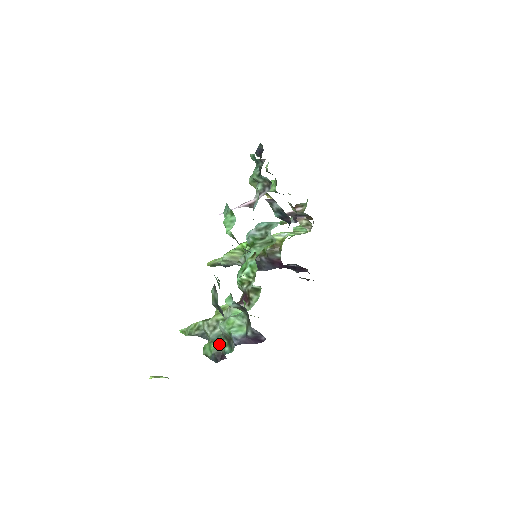
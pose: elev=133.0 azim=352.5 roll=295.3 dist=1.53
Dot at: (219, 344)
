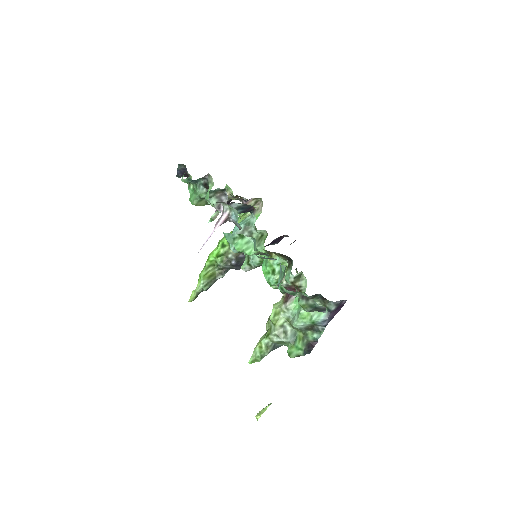
Dot at: (303, 339)
